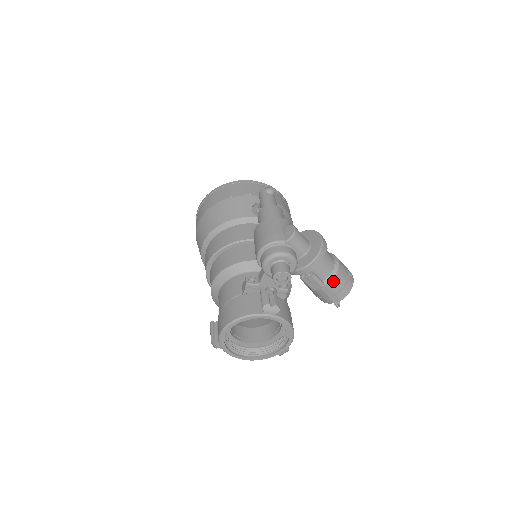
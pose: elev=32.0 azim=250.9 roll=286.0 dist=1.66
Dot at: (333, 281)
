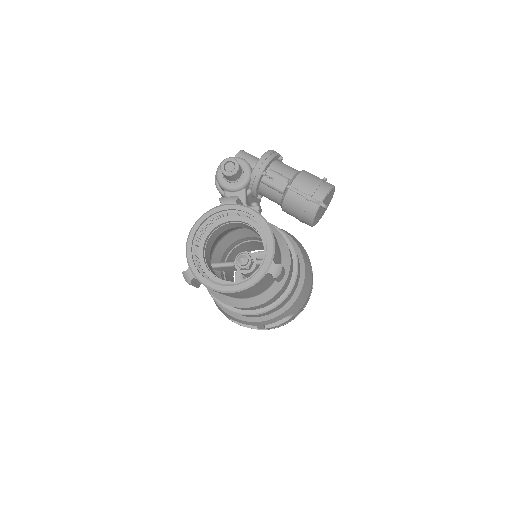
Dot at: (300, 177)
